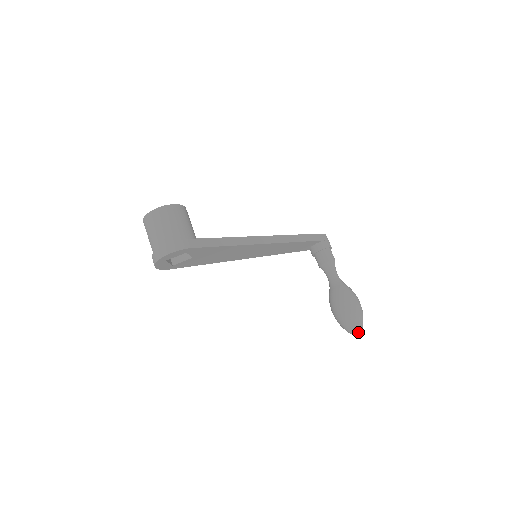
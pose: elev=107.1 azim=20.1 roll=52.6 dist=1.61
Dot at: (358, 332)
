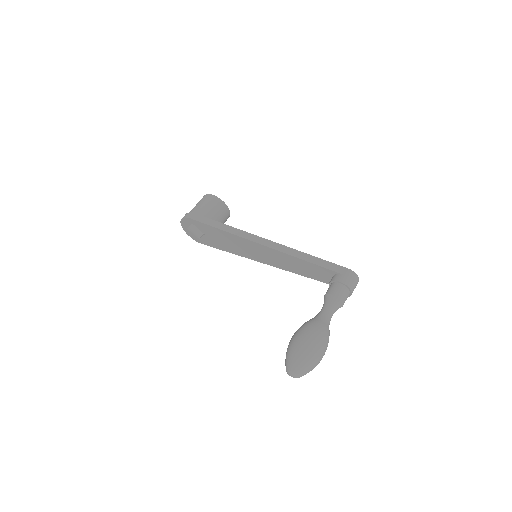
Dot at: (289, 371)
